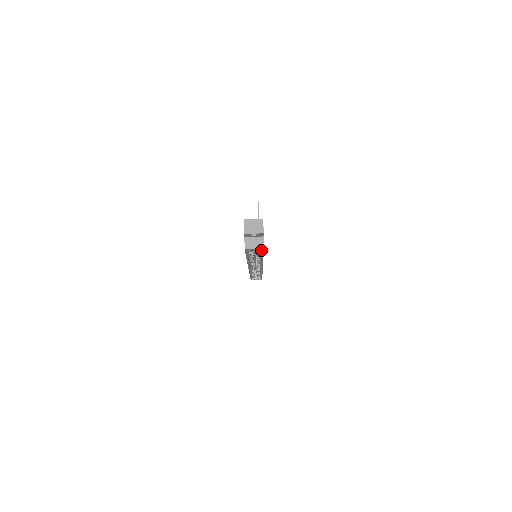
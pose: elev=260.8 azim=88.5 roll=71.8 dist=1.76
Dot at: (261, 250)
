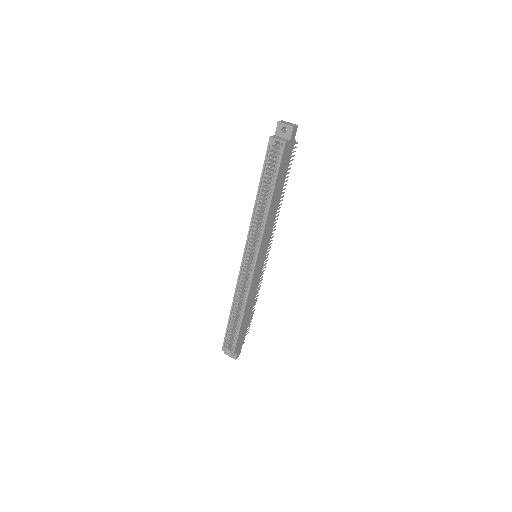
Dot at: (279, 161)
